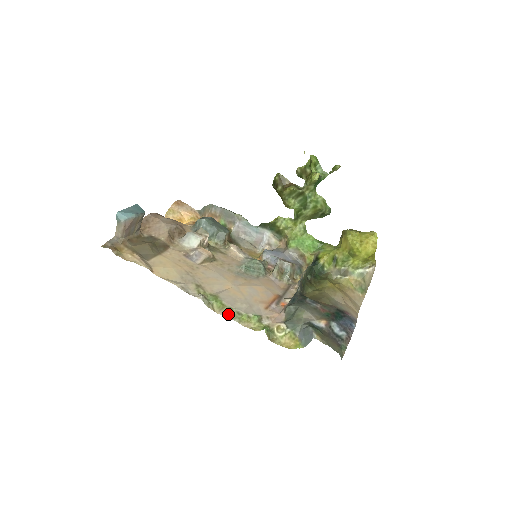
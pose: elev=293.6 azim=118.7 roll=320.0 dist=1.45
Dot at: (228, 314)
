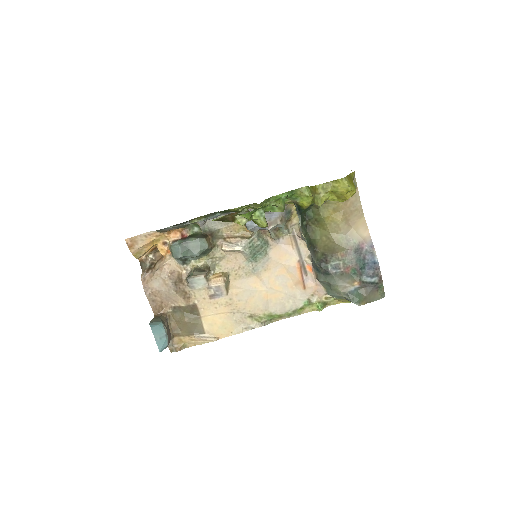
Dot at: (288, 317)
